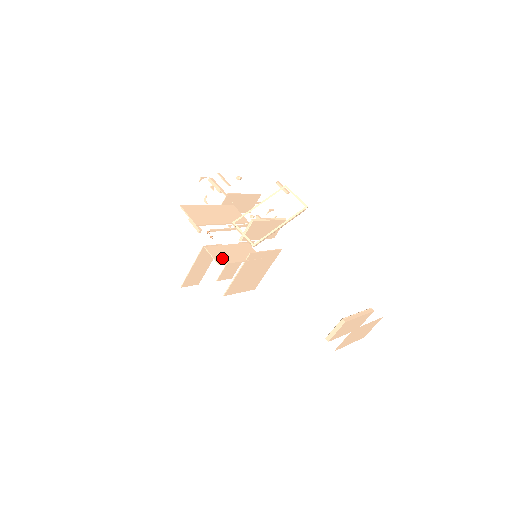
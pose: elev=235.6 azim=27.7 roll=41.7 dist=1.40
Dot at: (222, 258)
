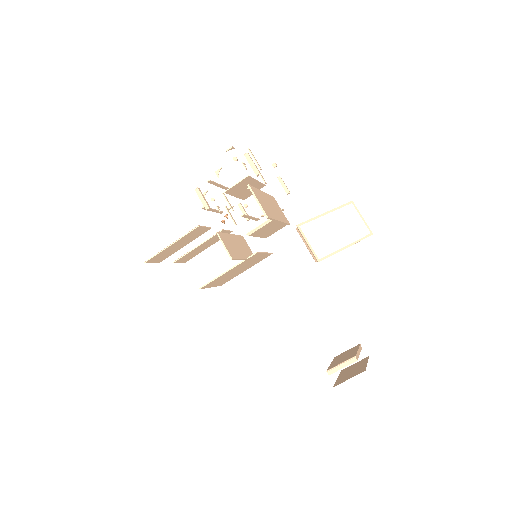
Dot at: (232, 251)
